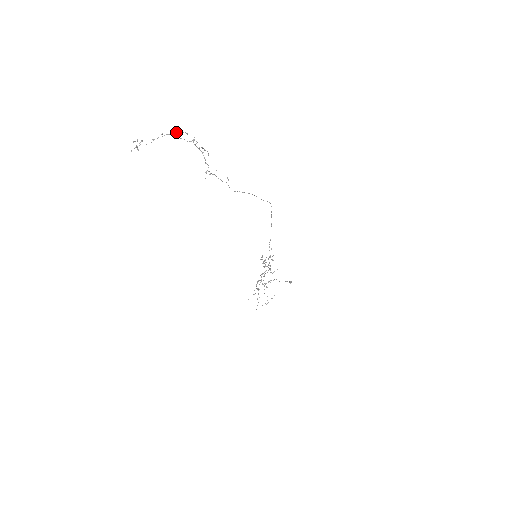
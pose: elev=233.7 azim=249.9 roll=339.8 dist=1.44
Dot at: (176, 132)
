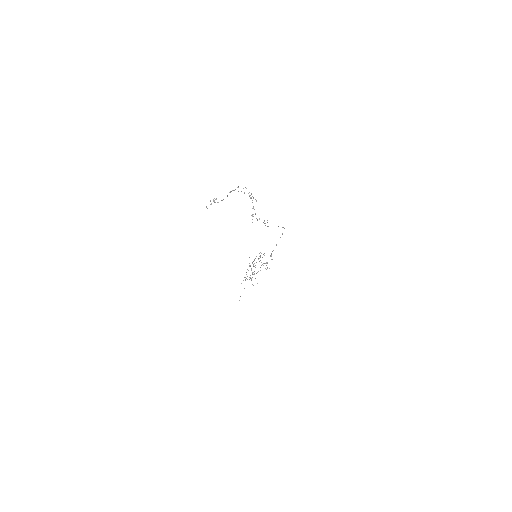
Dot at: occluded
